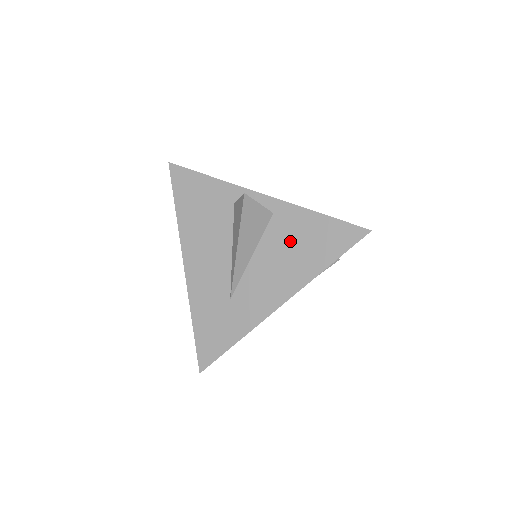
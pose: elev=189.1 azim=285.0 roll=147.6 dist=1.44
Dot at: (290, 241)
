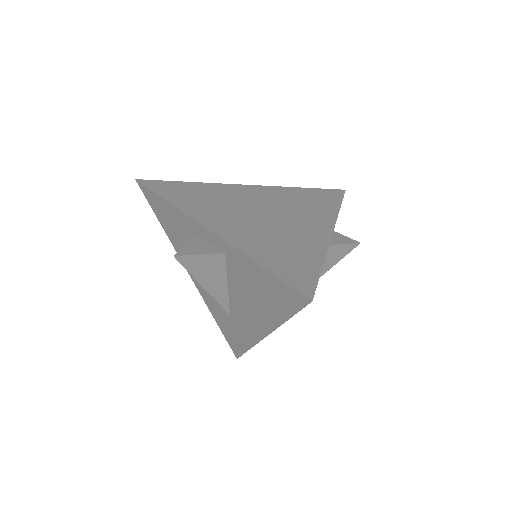
Dot at: (248, 284)
